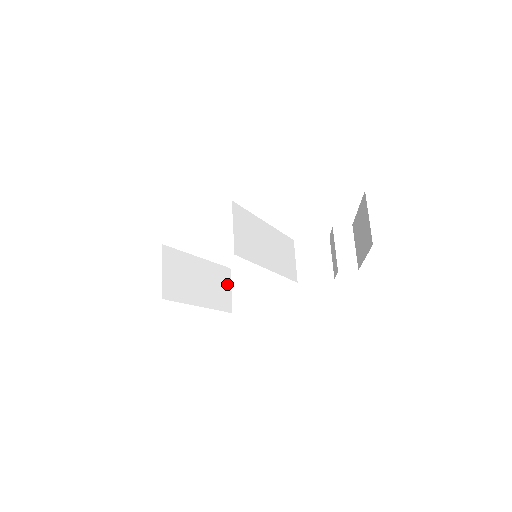
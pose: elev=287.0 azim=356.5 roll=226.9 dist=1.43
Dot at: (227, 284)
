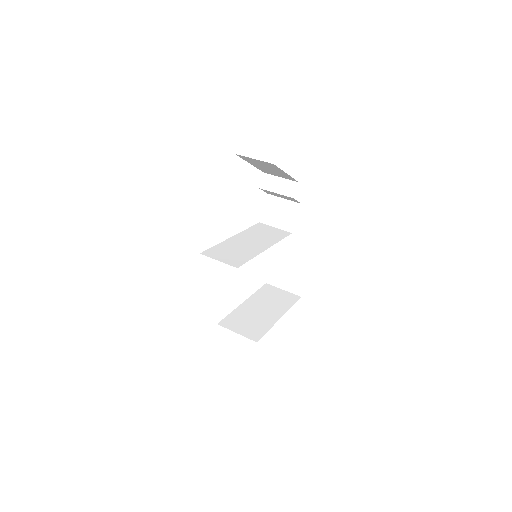
Dot at: (277, 291)
